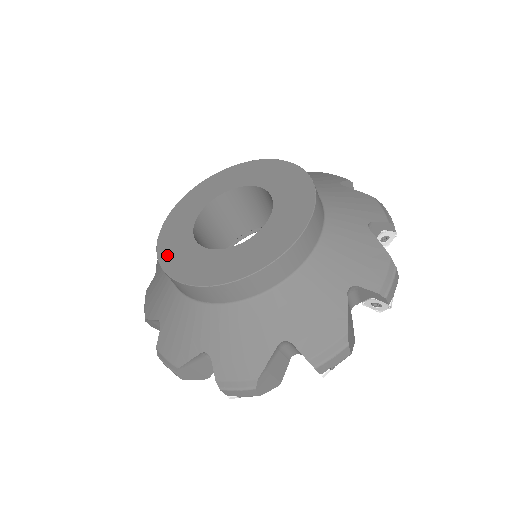
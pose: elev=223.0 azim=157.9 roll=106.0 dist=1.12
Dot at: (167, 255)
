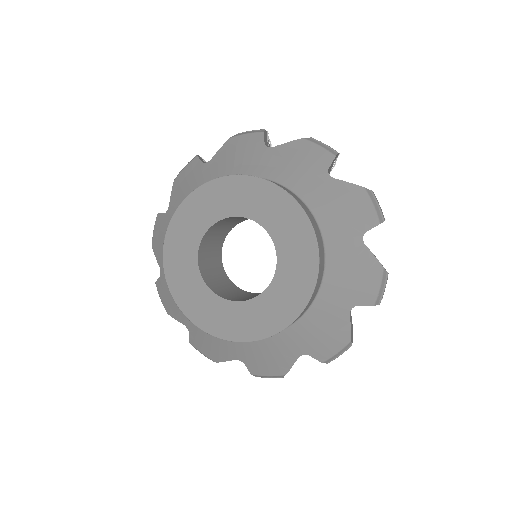
Dot at: (216, 327)
